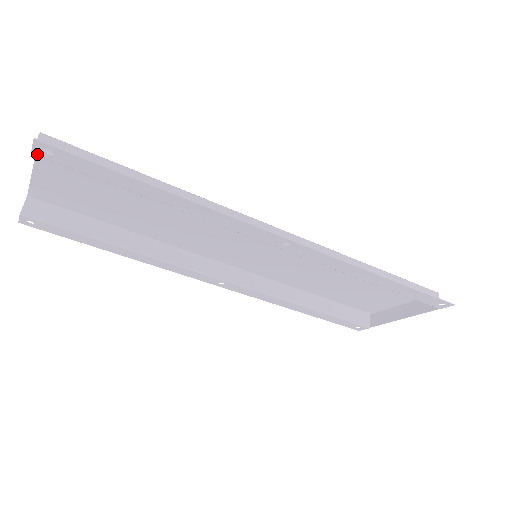
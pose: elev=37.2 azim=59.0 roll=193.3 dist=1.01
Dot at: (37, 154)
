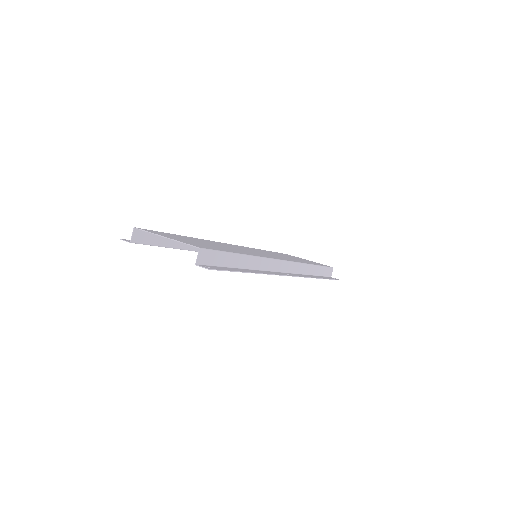
Dot at: (199, 266)
